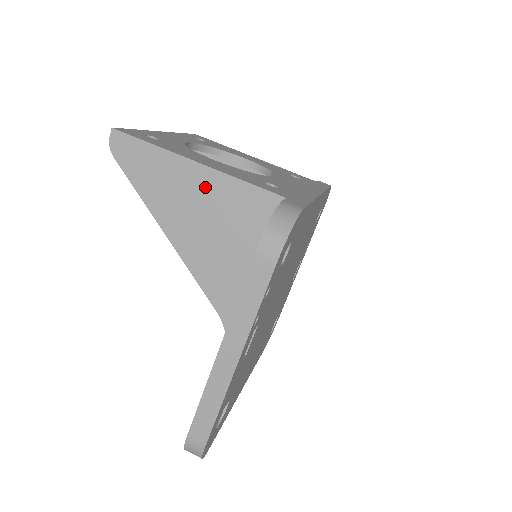
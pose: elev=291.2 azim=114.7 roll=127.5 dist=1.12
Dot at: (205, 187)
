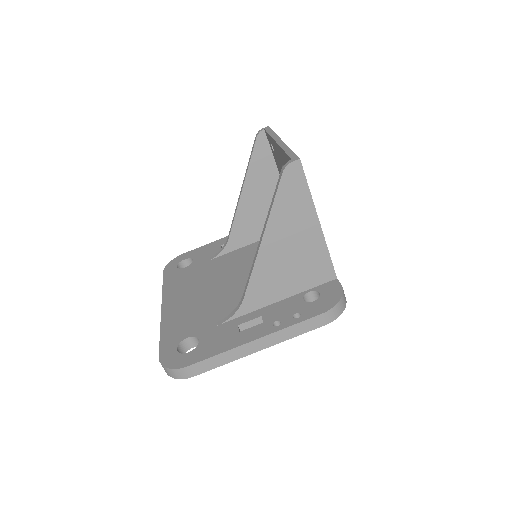
Dot at: (310, 238)
